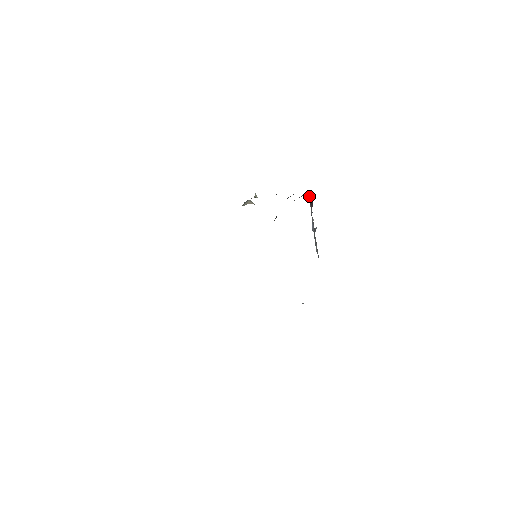
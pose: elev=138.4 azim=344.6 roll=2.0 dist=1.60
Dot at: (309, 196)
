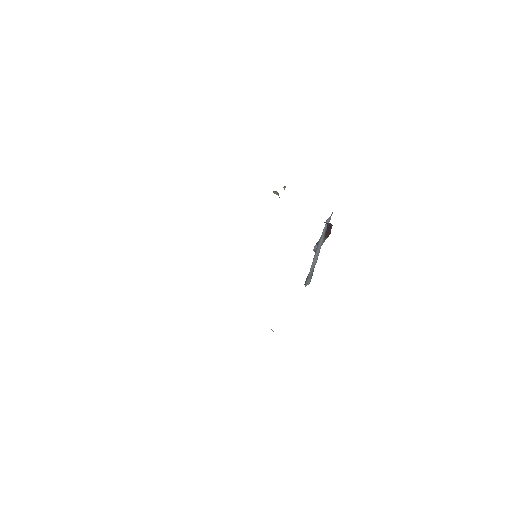
Dot at: (329, 226)
